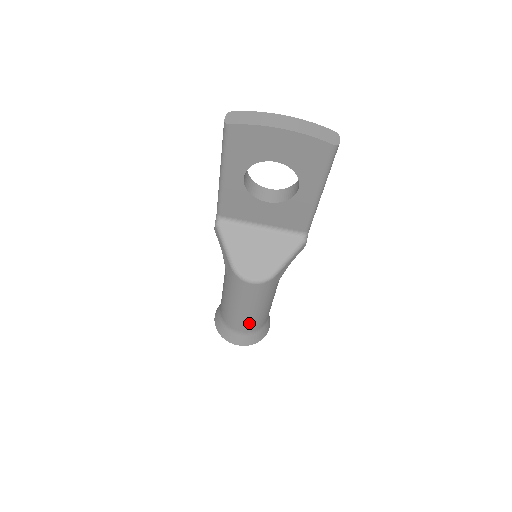
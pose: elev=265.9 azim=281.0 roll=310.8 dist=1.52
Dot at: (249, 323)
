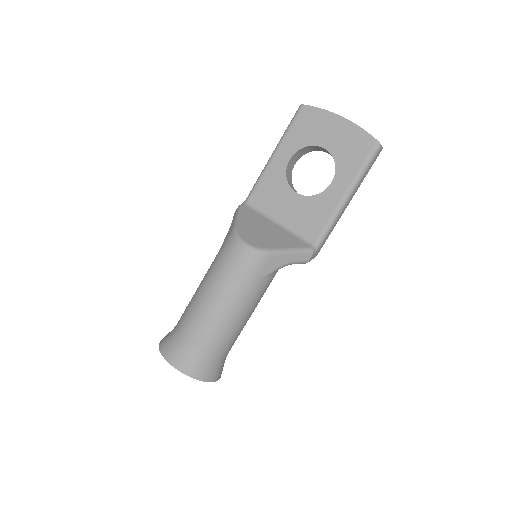
Dot at: (205, 327)
